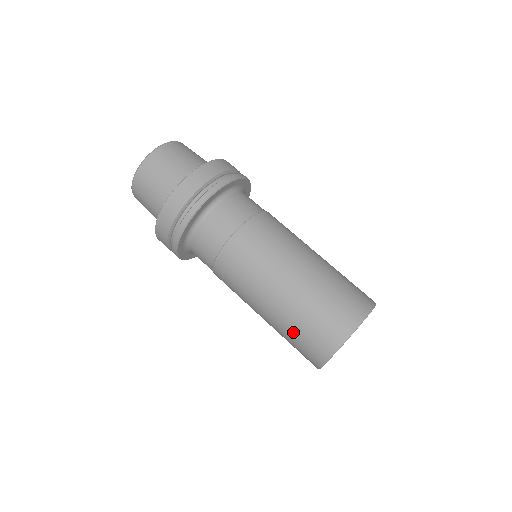
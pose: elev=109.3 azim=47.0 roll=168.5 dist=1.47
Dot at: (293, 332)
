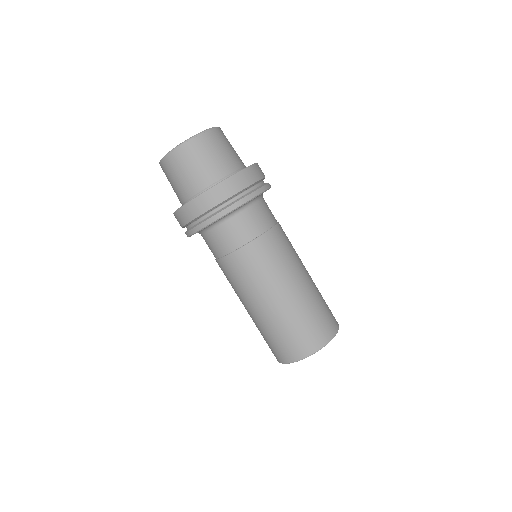
Dot at: (264, 335)
